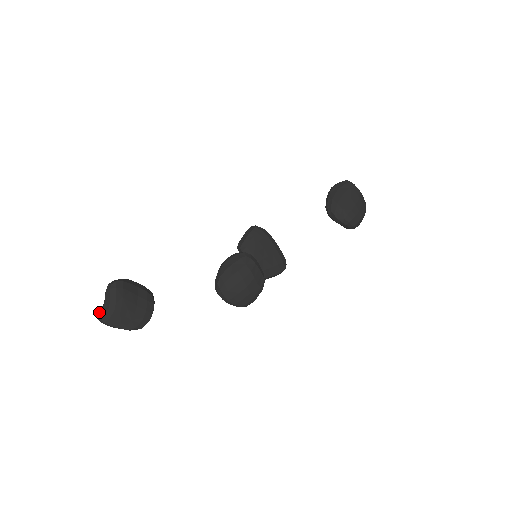
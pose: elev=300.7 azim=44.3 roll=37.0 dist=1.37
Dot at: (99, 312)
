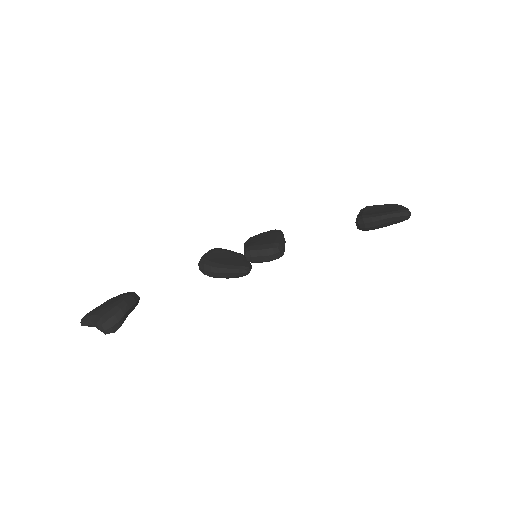
Dot at: occluded
